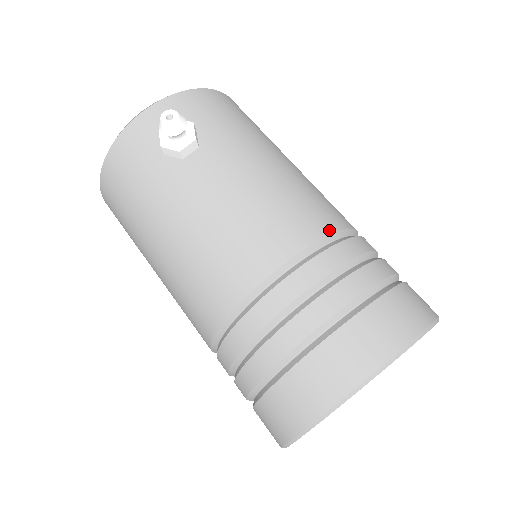
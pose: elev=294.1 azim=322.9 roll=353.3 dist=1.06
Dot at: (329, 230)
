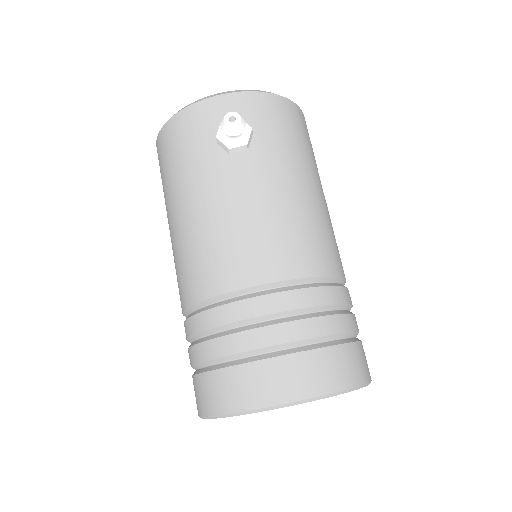
Dot at: (317, 272)
